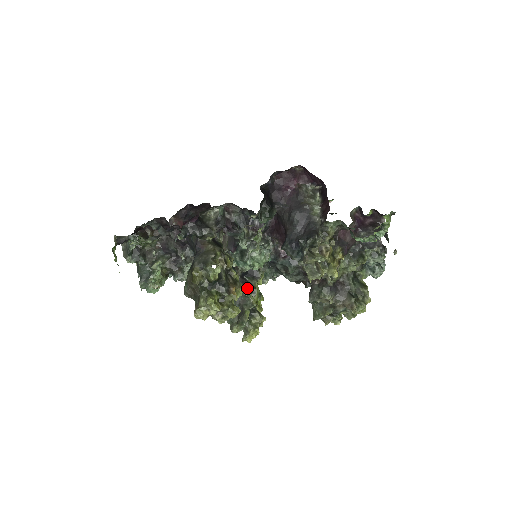
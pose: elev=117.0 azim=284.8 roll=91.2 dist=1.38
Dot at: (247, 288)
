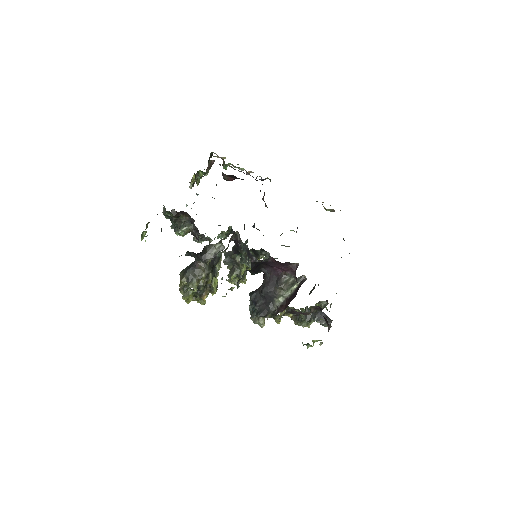
Dot at: (241, 266)
